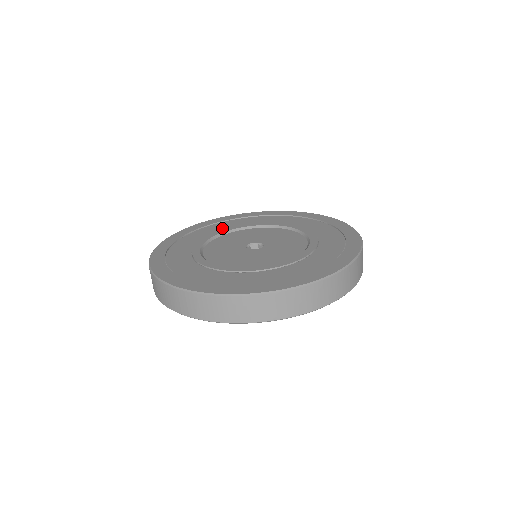
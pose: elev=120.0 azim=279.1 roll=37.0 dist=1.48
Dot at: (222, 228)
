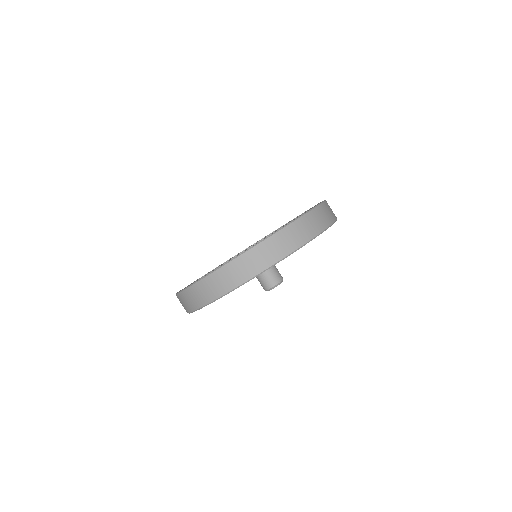
Dot at: occluded
